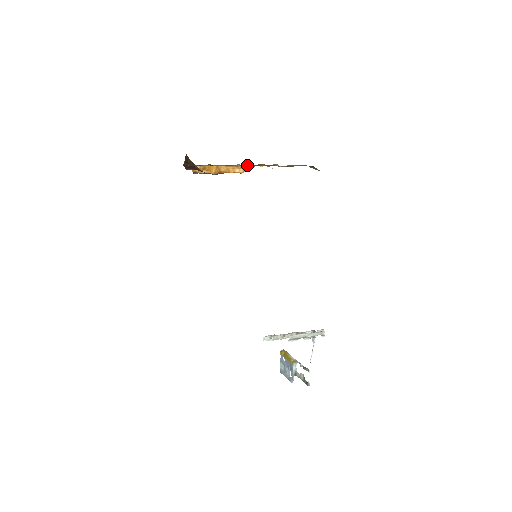
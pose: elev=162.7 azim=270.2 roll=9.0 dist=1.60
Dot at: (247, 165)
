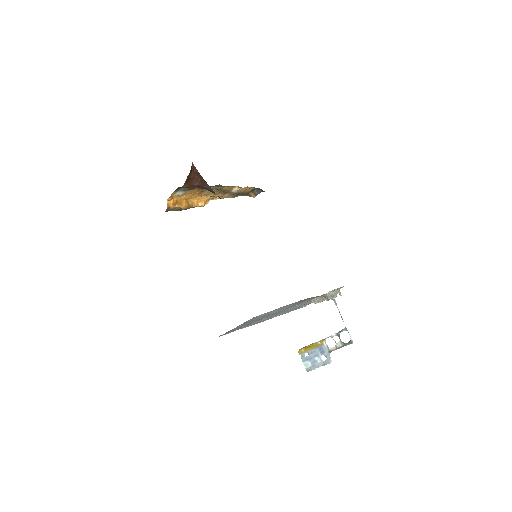
Dot at: occluded
